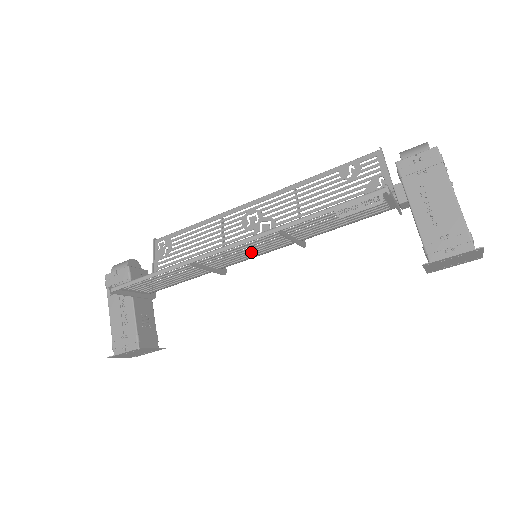
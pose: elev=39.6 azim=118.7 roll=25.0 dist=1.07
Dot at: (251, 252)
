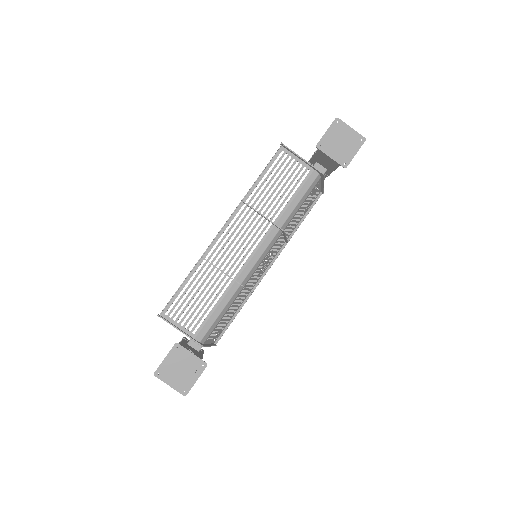
Dot at: (246, 245)
